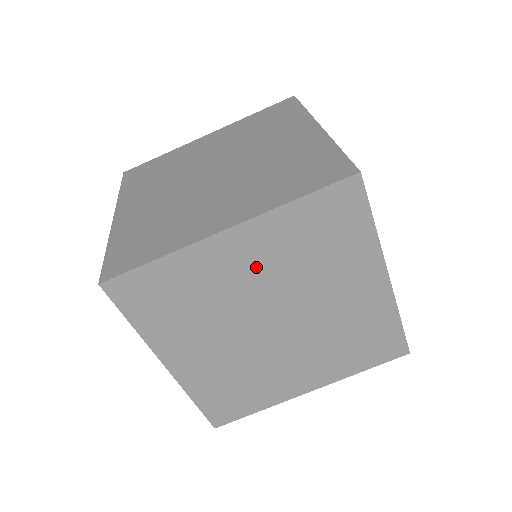
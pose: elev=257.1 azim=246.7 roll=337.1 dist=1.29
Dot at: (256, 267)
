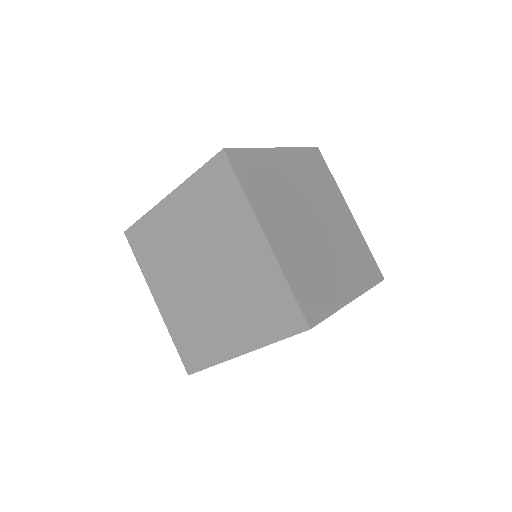
Dot at: occluded
